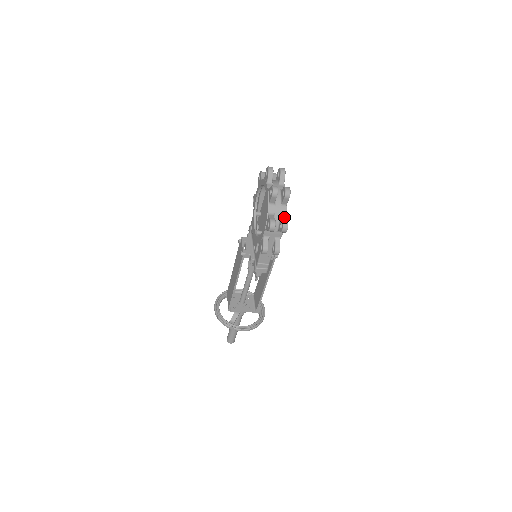
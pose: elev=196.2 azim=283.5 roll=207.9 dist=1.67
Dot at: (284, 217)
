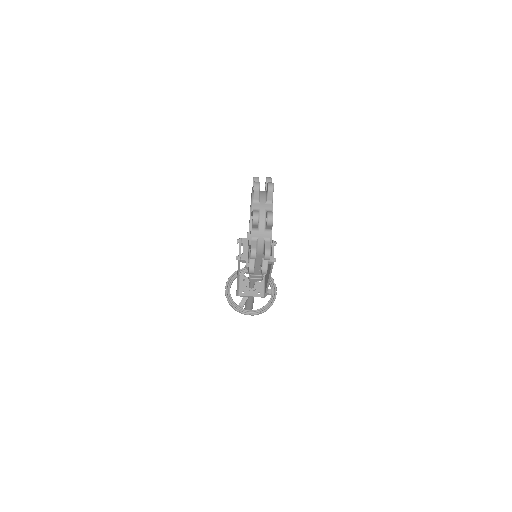
Dot at: (268, 243)
